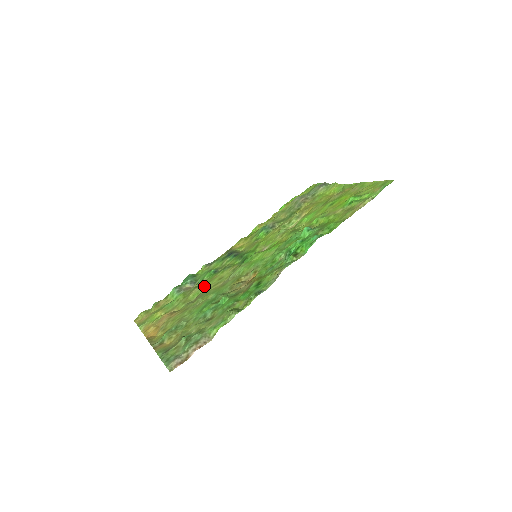
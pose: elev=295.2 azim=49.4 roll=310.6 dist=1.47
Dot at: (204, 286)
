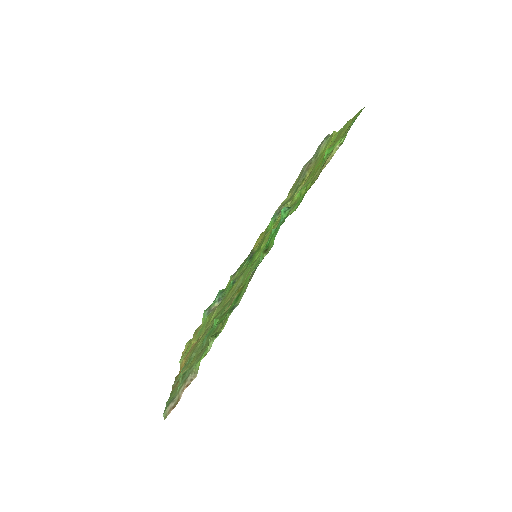
Dot at: (221, 303)
